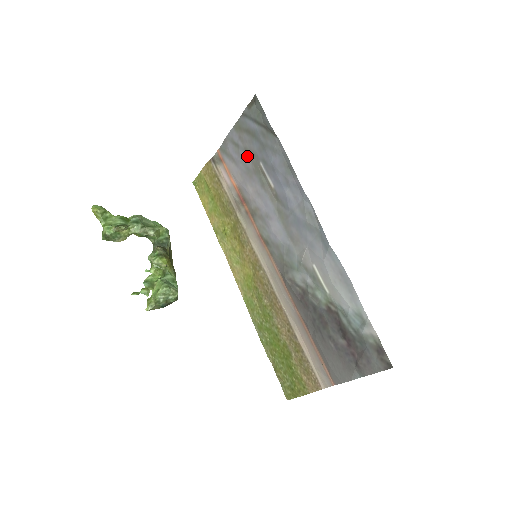
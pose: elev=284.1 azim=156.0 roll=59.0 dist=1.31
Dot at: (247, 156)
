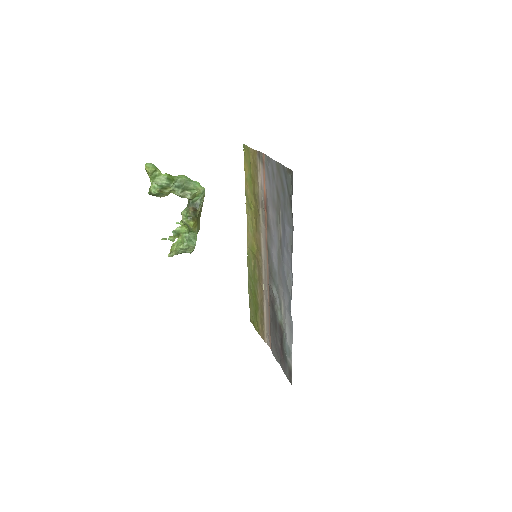
Dot at: (276, 193)
